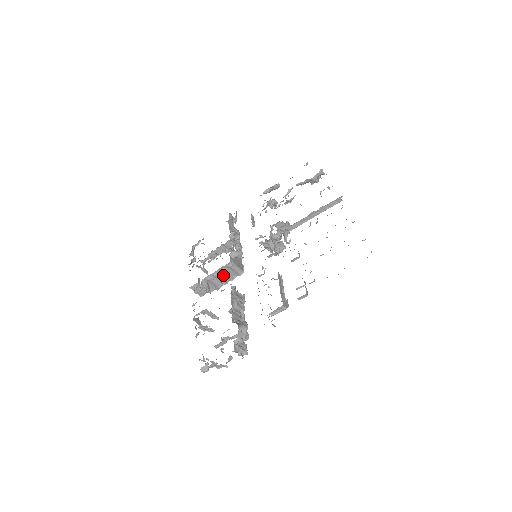
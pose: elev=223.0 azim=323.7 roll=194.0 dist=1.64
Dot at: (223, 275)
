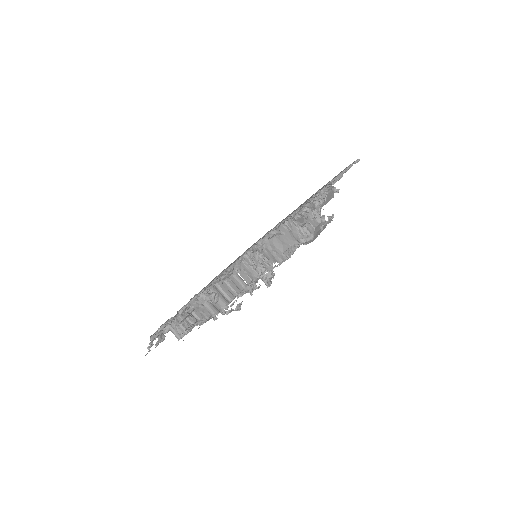
Dot at: (226, 286)
